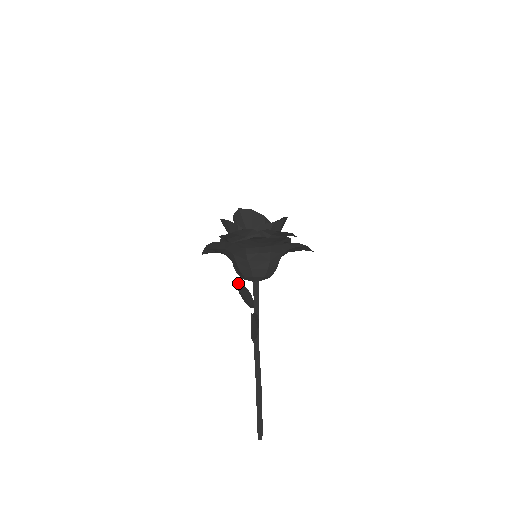
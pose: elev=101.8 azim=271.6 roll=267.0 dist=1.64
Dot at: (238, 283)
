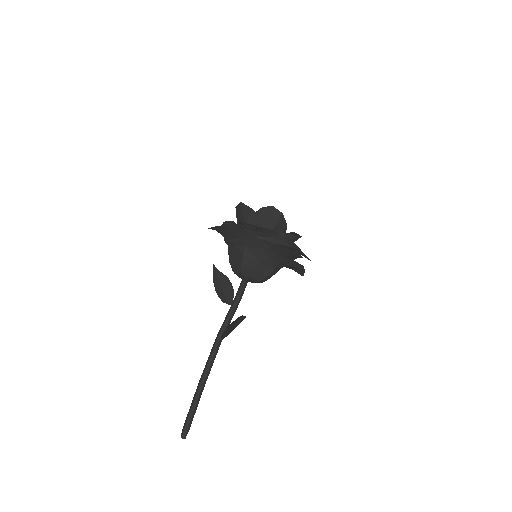
Dot at: (219, 271)
